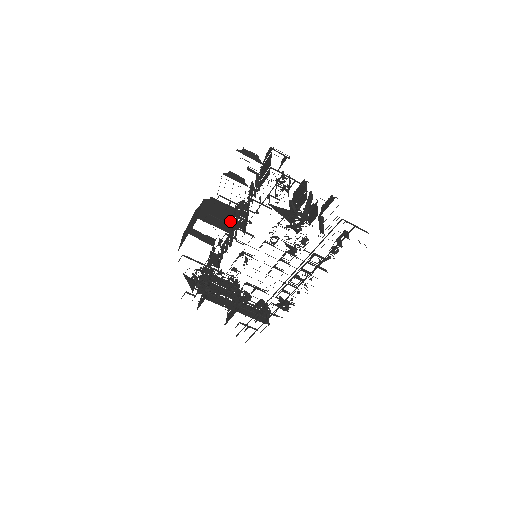
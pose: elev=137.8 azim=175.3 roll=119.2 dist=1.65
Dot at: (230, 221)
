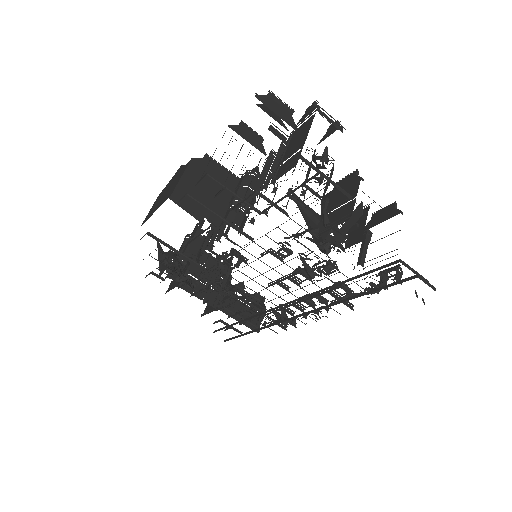
Dot at: (225, 203)
